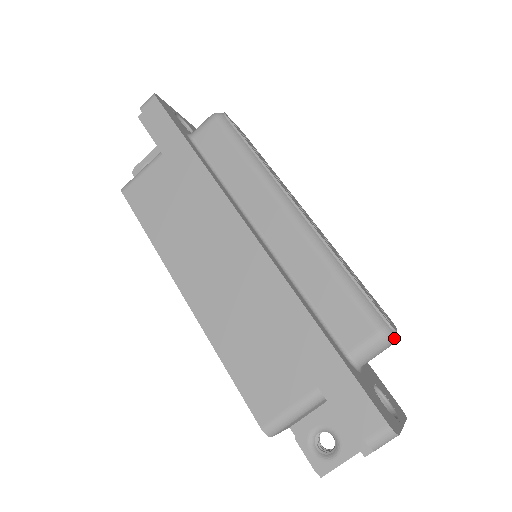
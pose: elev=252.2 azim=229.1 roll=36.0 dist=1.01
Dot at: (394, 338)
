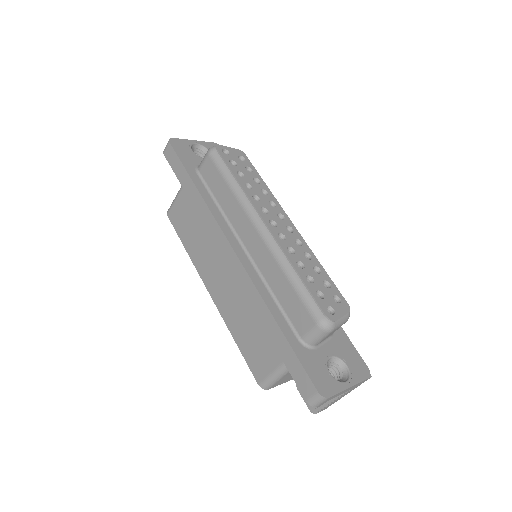
Dot at: (334, 326)
